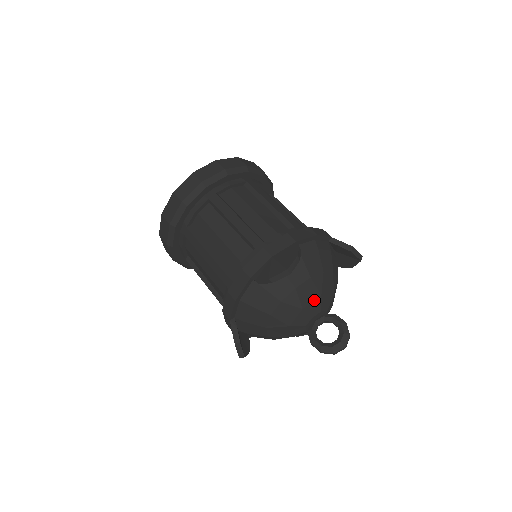
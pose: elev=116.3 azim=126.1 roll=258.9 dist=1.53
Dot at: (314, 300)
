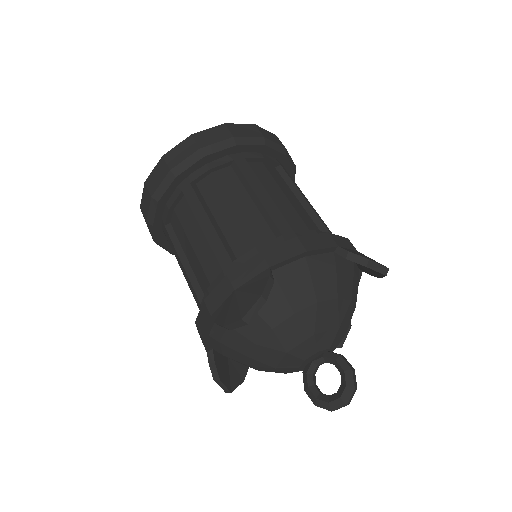
Dot at: (303, 341)
